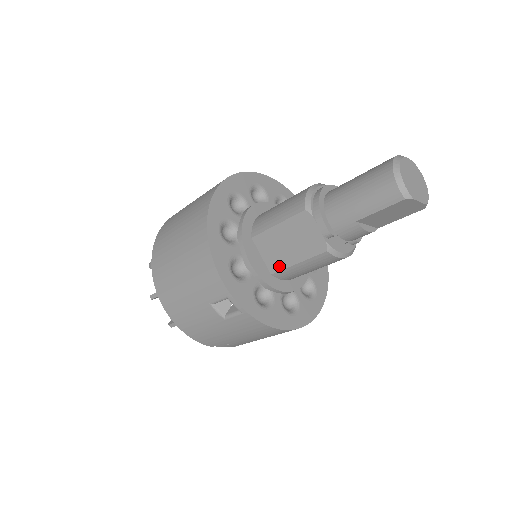
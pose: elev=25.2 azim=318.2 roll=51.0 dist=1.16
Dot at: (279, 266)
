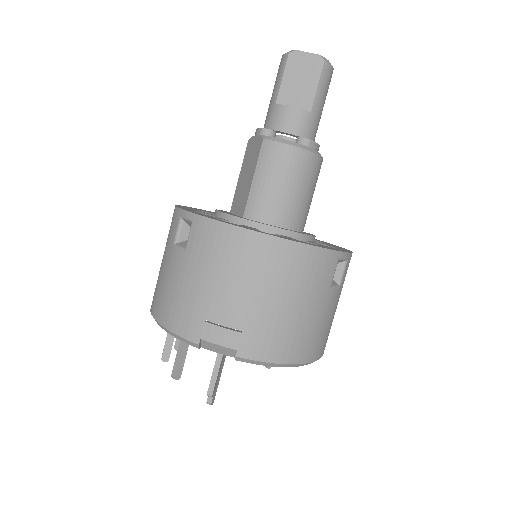
Dot at: (245, 201)
